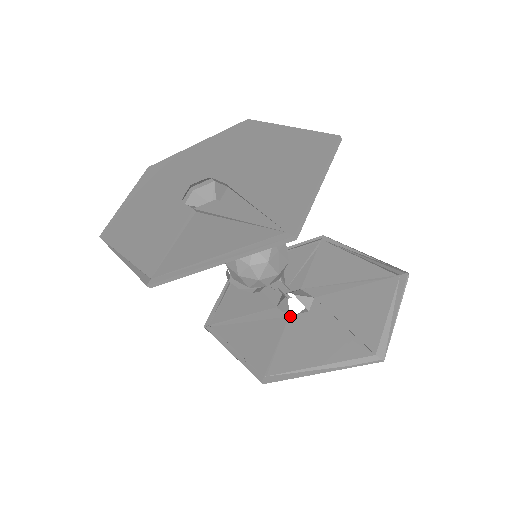
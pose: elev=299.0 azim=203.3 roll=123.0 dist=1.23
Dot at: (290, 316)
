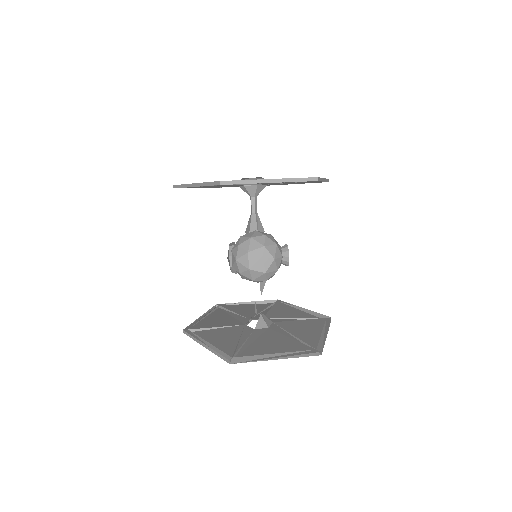
Dot at: (245, 324)
